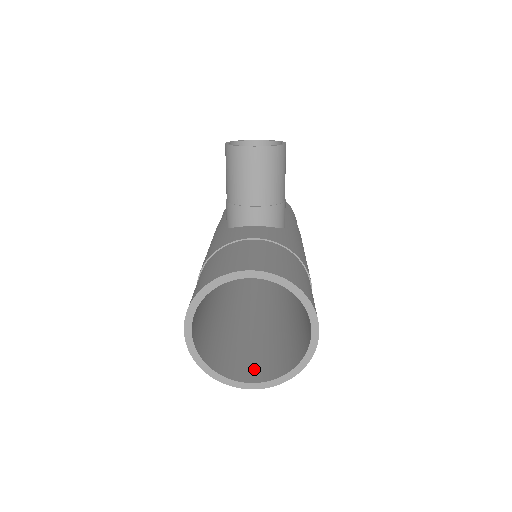
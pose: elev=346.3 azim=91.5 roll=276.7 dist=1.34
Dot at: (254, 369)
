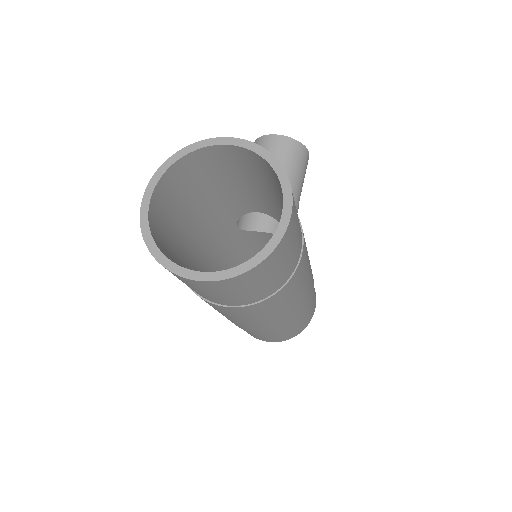
Dot at: occluded
